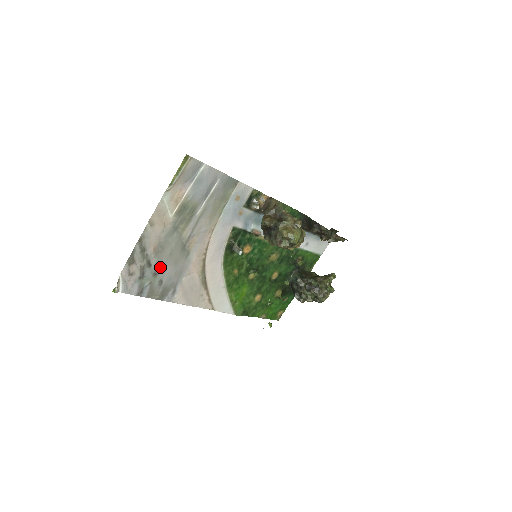
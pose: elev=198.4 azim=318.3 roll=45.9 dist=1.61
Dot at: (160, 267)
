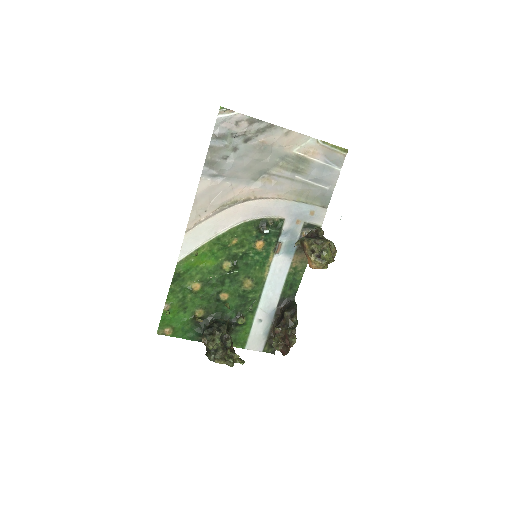
Dot at: (243, 153)
